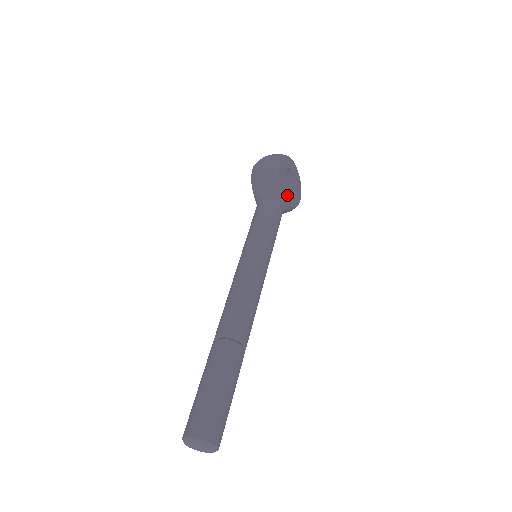
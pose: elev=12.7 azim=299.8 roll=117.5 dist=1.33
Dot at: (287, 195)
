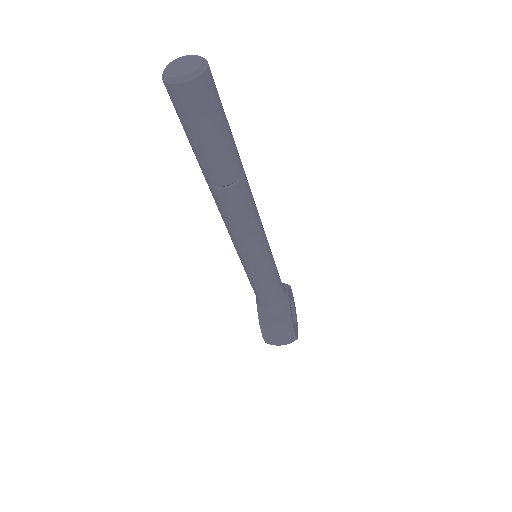
Dot at: (290, 302)
